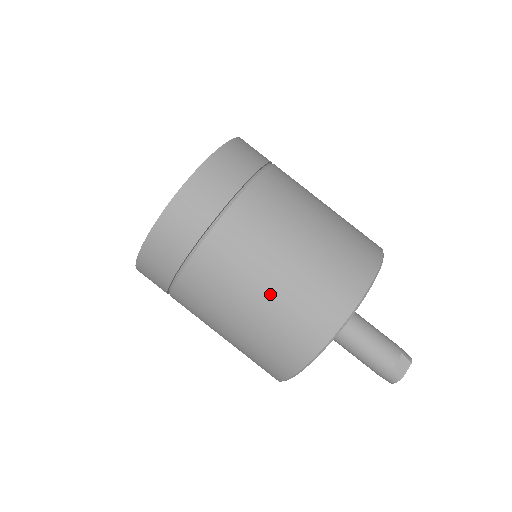
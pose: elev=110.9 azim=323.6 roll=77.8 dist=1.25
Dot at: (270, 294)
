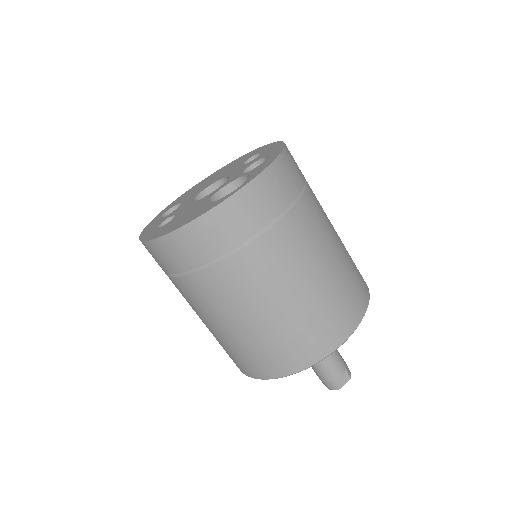
Dot at: (271, 320)
